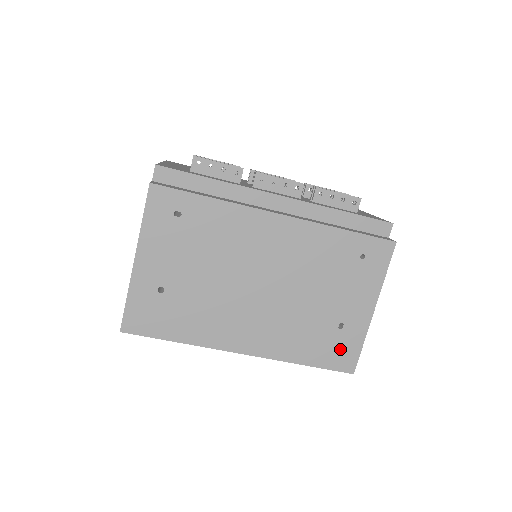
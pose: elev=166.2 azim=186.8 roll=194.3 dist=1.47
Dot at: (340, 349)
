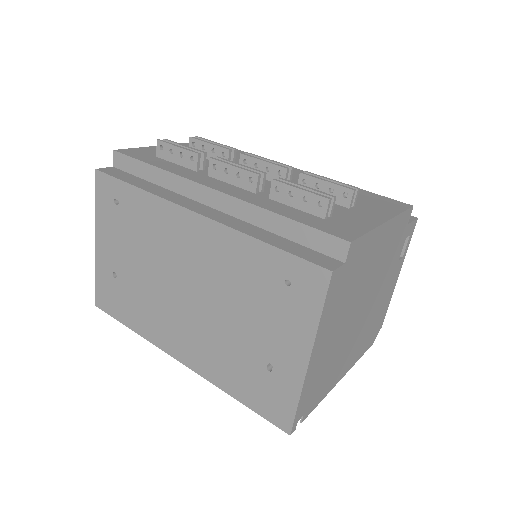
Dot at: (271, 396)
